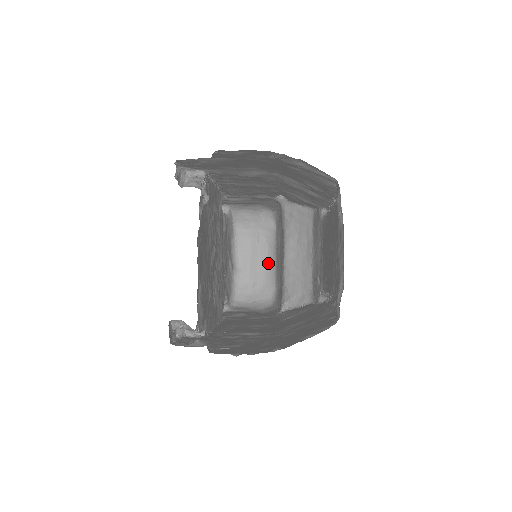
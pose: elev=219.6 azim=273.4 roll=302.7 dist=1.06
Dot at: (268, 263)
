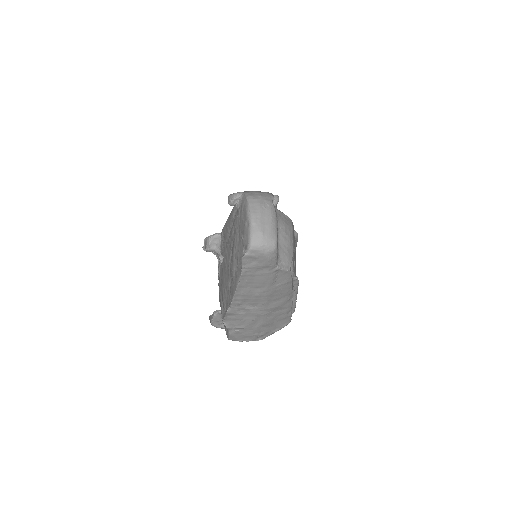
Dot at: (272, 221)
